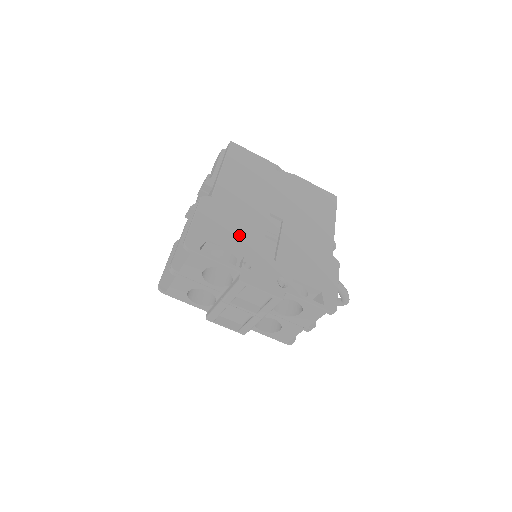
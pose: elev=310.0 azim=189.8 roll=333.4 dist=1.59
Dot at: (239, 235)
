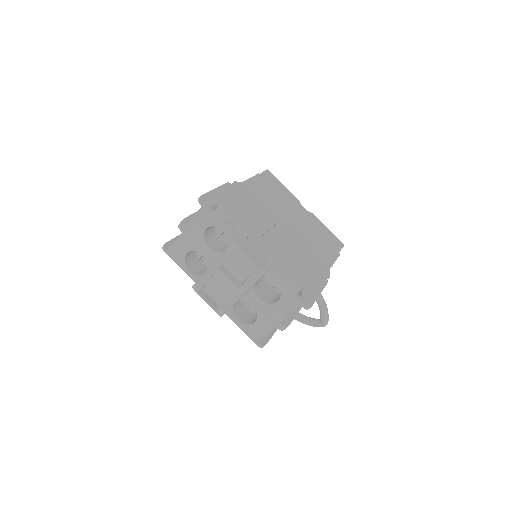
Dot at: (247, 217)
